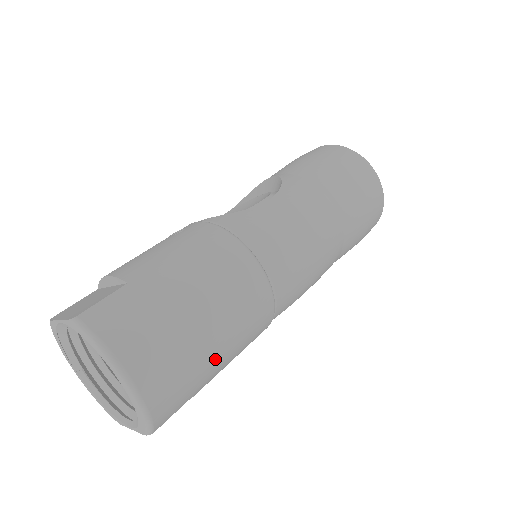
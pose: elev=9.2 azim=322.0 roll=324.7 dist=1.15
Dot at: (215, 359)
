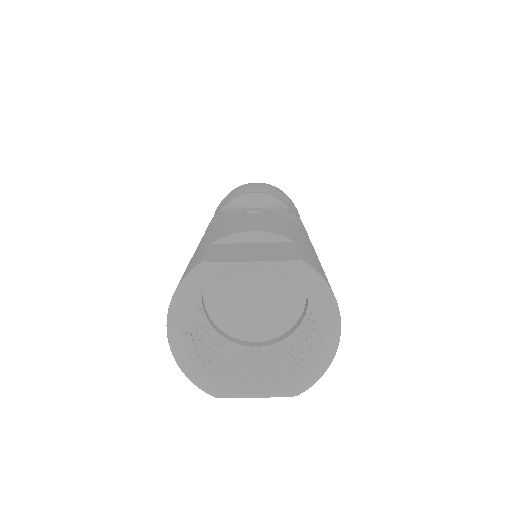
Dot at: occluded
